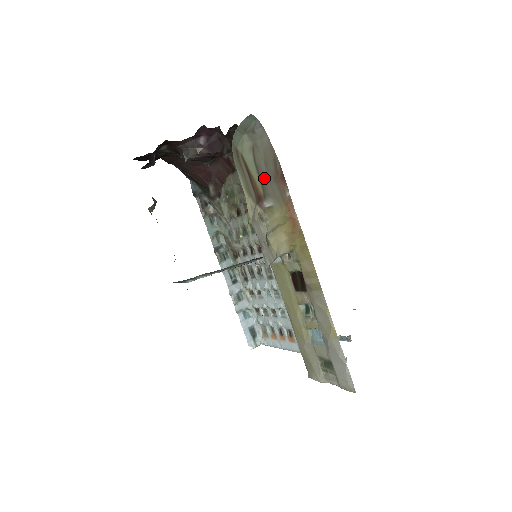
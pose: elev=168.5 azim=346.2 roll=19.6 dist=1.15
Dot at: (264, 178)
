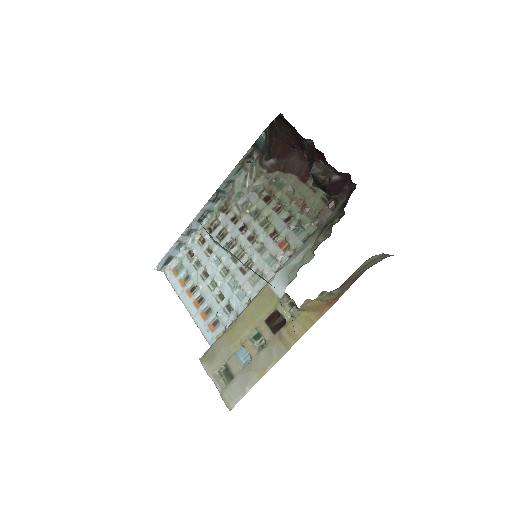
Dot at: (353, 277)
